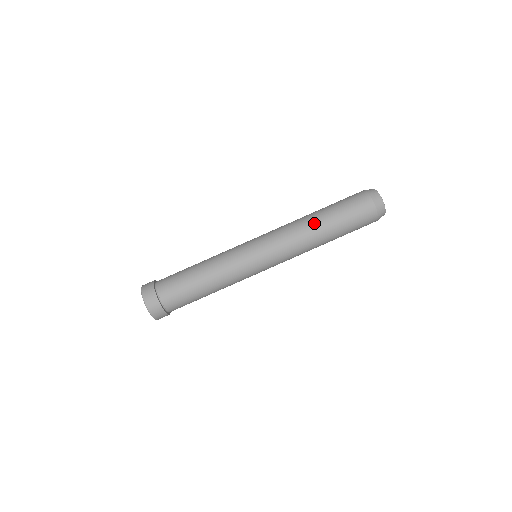
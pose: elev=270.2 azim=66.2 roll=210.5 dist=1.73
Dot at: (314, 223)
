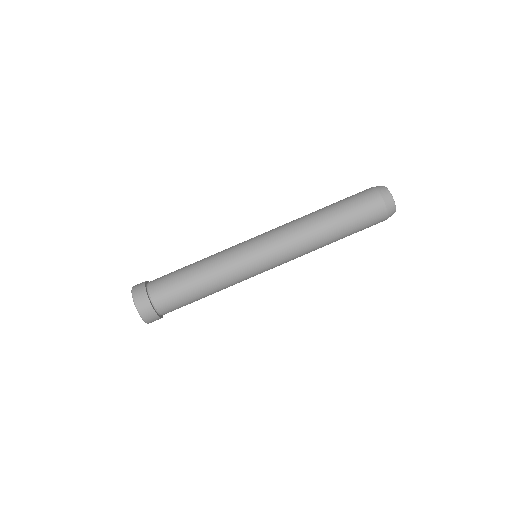
Dot at: (325, 237)
